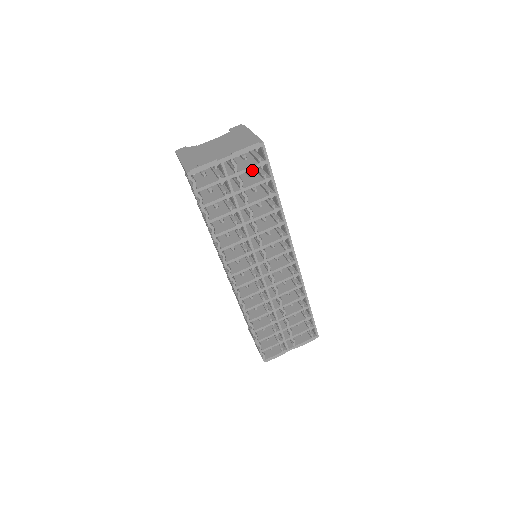
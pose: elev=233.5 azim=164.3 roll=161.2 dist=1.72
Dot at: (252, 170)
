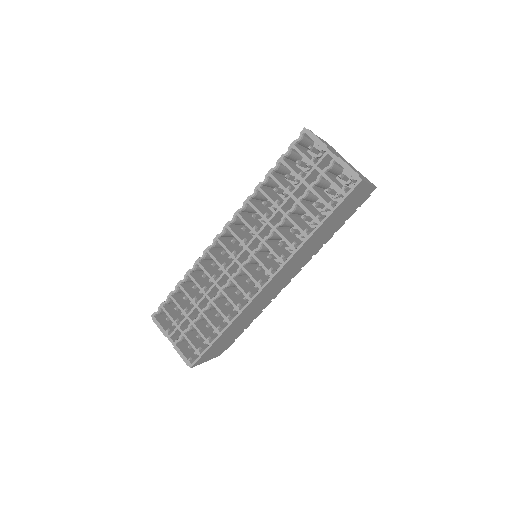
Dot at: occluded
